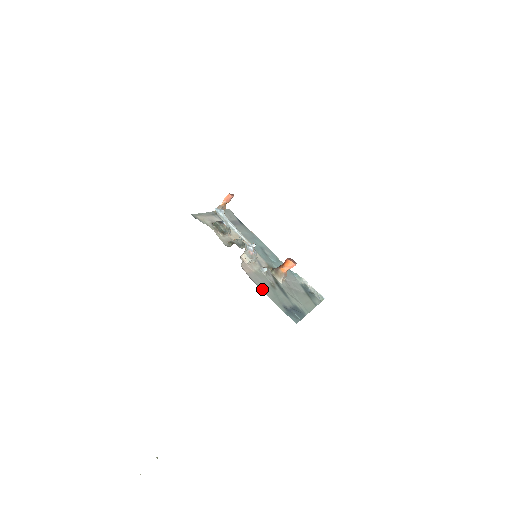
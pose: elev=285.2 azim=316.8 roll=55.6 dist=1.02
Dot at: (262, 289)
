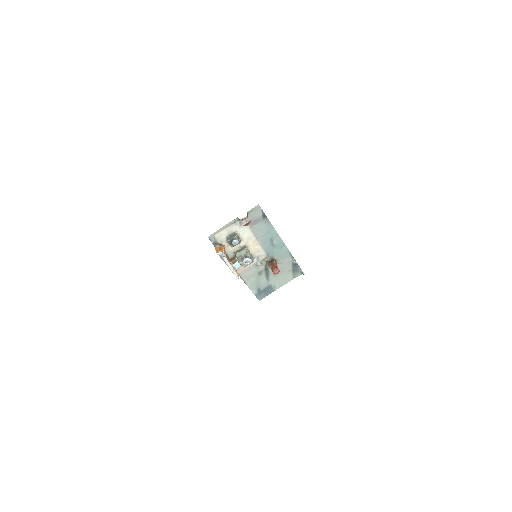
Dot at: (246, 281)
